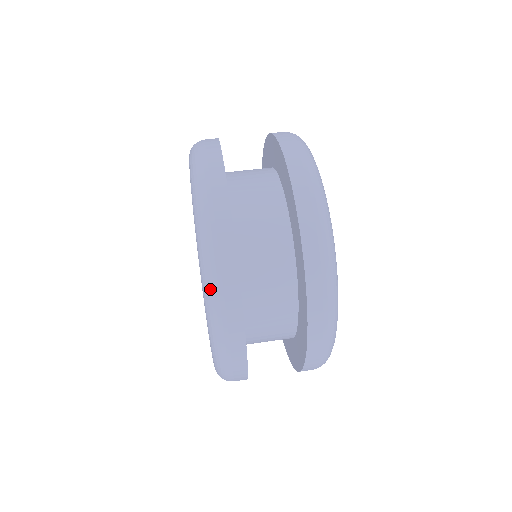
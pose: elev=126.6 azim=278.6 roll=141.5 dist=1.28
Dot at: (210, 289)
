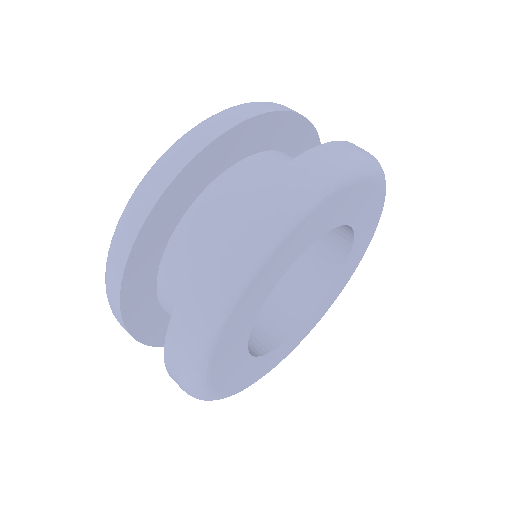
Dot at: (222, 111)
